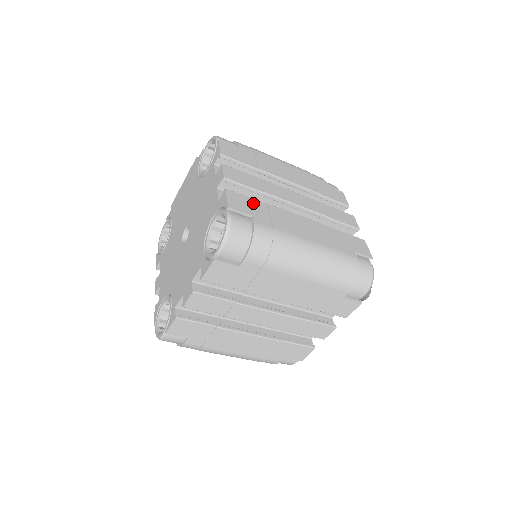
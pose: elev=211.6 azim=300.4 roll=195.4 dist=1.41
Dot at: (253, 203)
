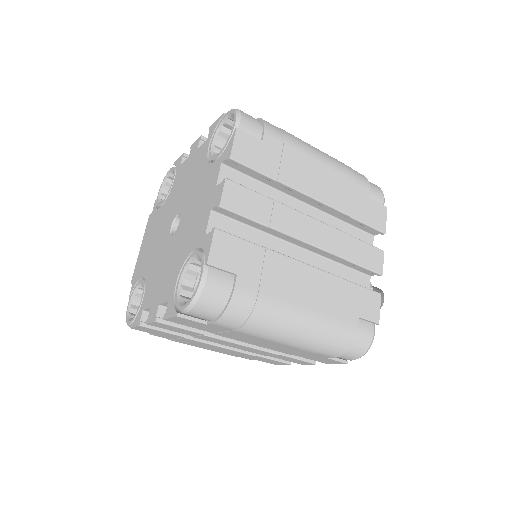
Dot at: occluded
